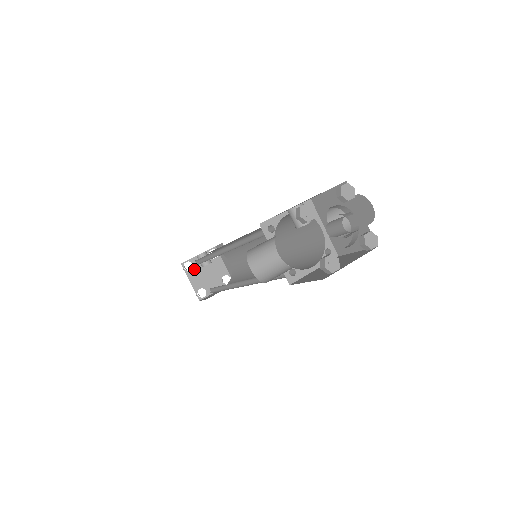
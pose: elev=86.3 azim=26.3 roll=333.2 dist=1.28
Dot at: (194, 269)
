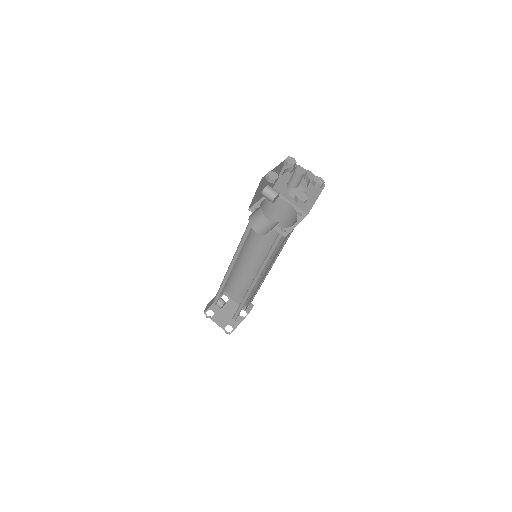
Dot at: (215, 314)
